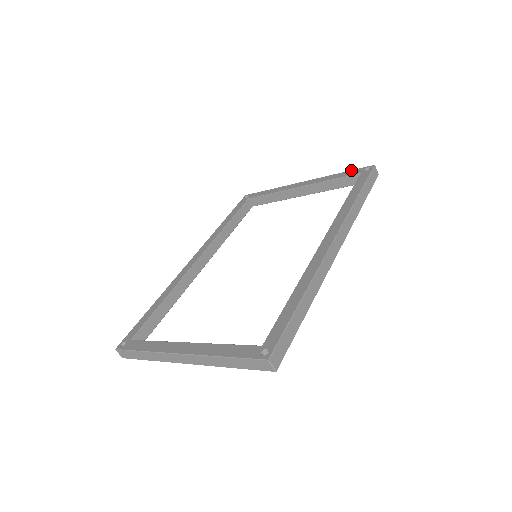
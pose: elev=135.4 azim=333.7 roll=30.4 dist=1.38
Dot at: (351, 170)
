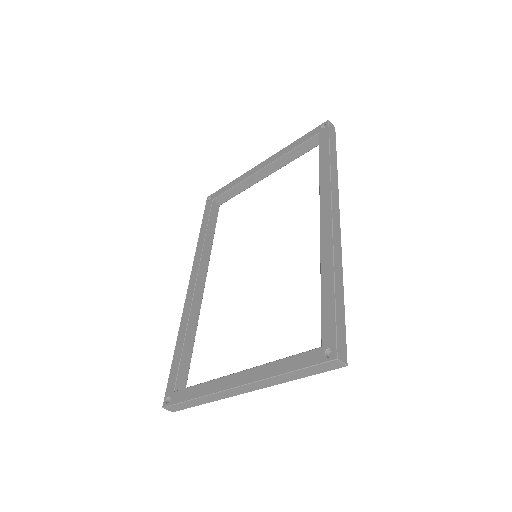
Dot at: occluded
